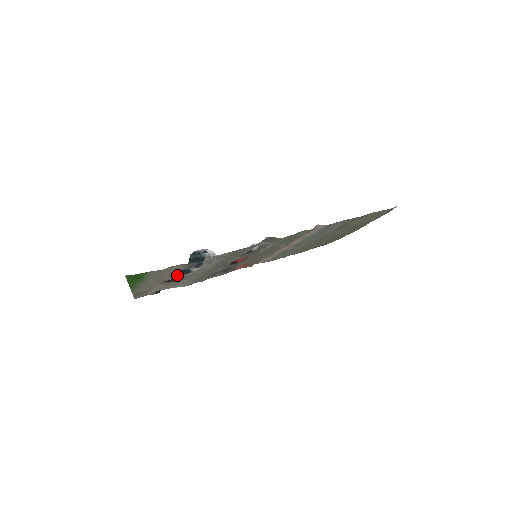
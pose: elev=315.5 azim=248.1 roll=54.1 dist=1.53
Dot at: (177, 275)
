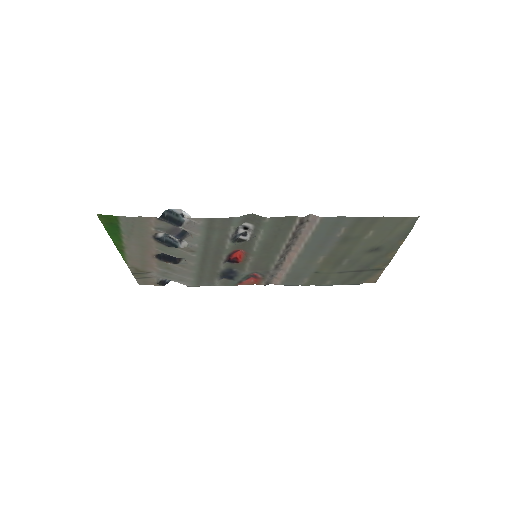
Dot at: (162, 246)
